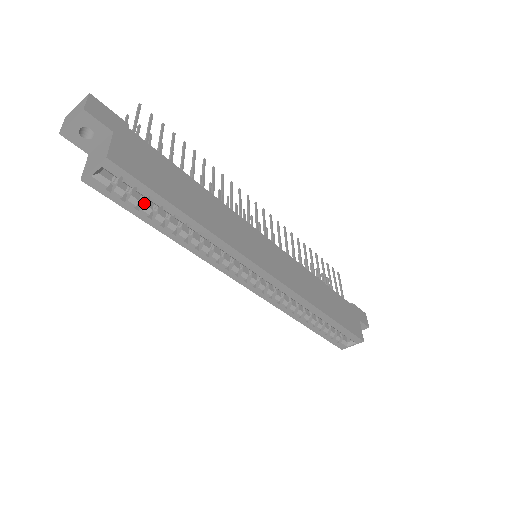
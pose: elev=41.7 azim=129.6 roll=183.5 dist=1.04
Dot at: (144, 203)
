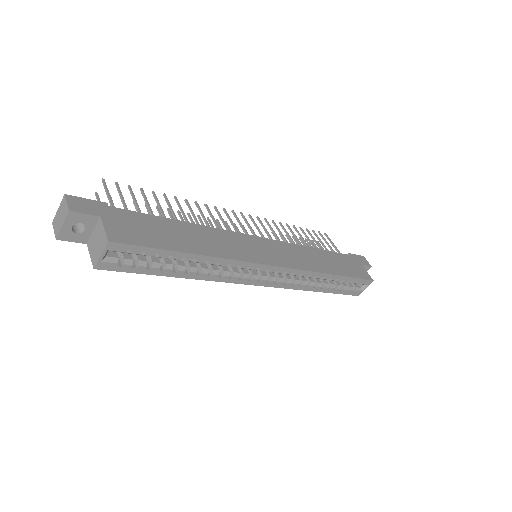
Dot at: (151, 261)
